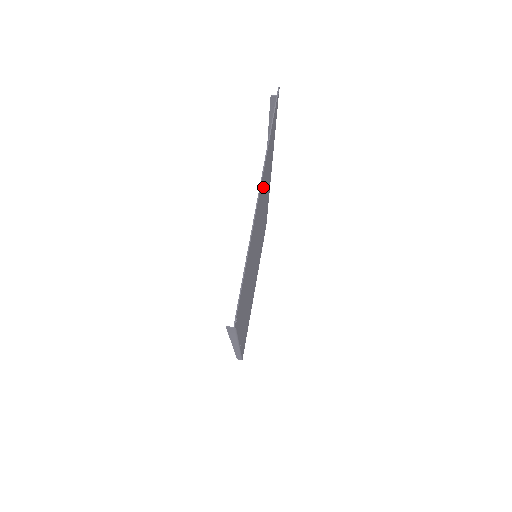
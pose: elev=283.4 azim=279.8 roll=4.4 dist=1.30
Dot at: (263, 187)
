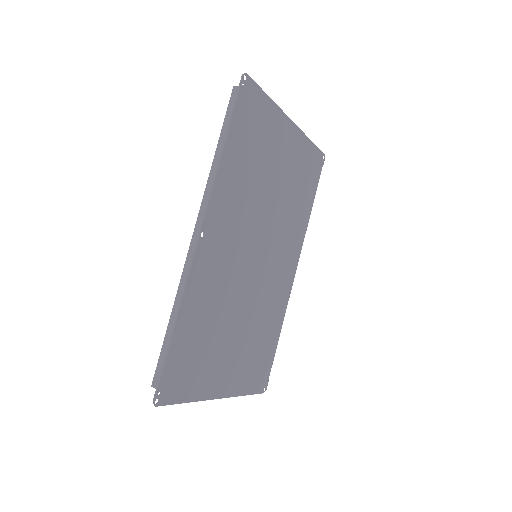
Dot at: (293, 164)
